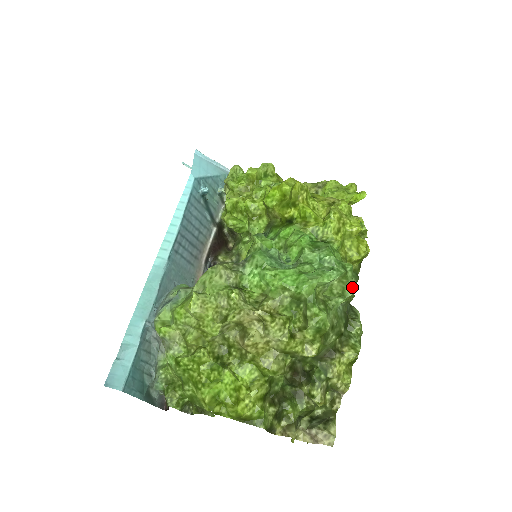
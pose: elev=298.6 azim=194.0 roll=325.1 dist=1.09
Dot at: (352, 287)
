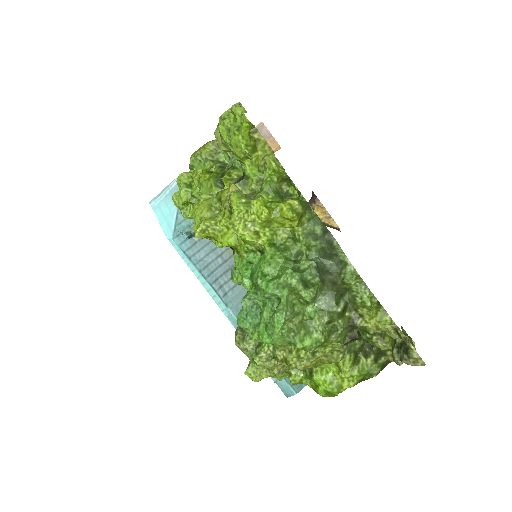
Dot at: (311, 274)
